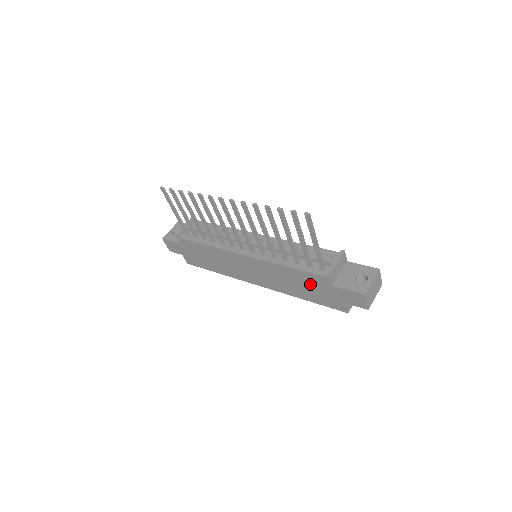
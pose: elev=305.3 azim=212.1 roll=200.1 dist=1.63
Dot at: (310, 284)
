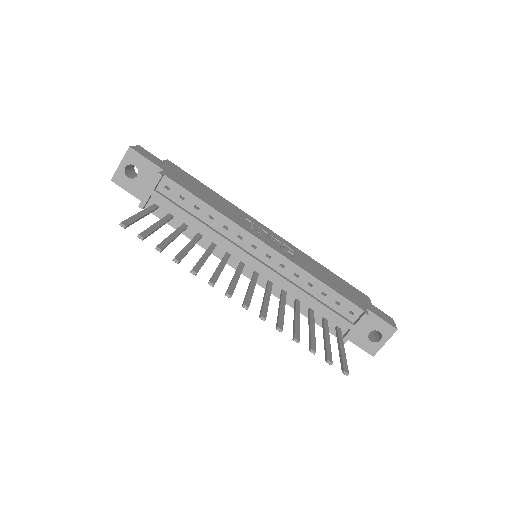
Dot at: occluded
